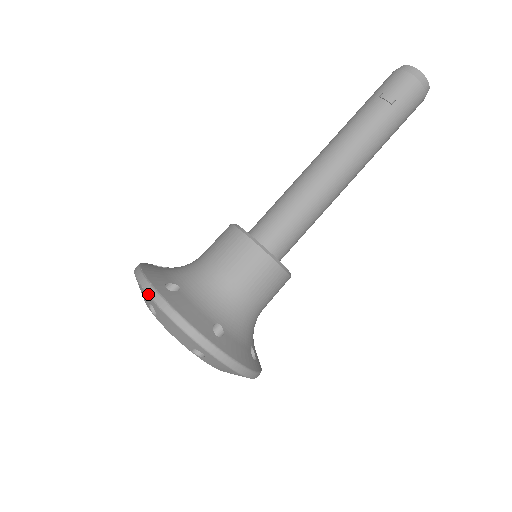
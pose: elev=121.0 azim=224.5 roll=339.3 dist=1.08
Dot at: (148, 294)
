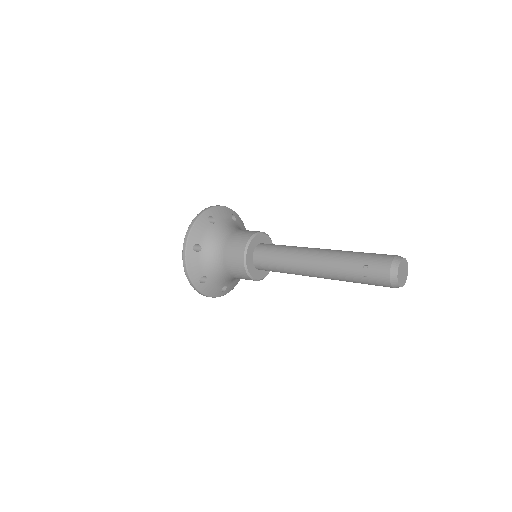
Dot at: (183, 245)
